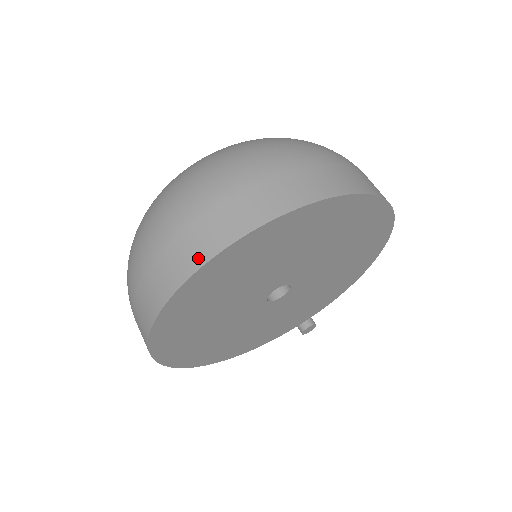
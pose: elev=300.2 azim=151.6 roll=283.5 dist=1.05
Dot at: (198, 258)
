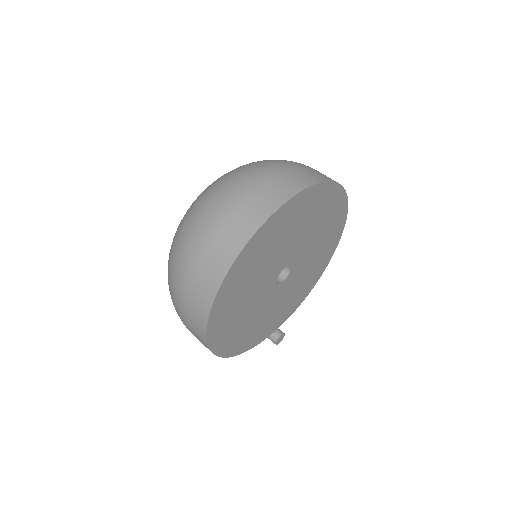
Dot at: (263, 214)
